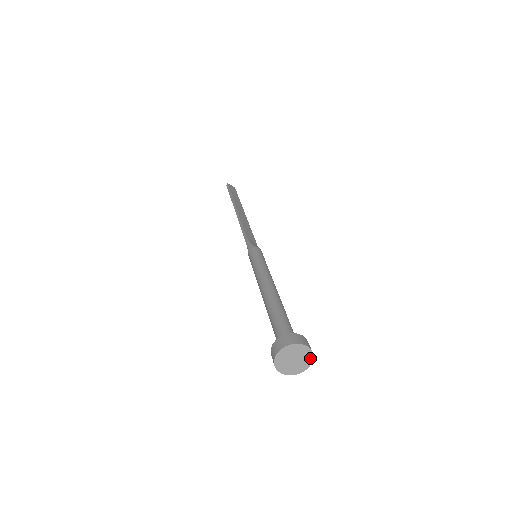
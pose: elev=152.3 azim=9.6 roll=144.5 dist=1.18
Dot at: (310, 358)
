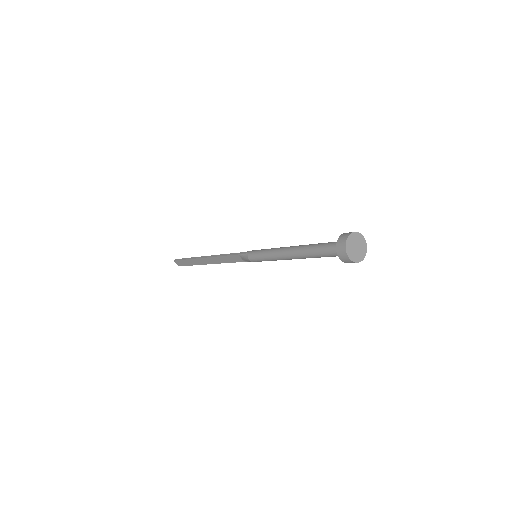
Dot at: (365, 250)
